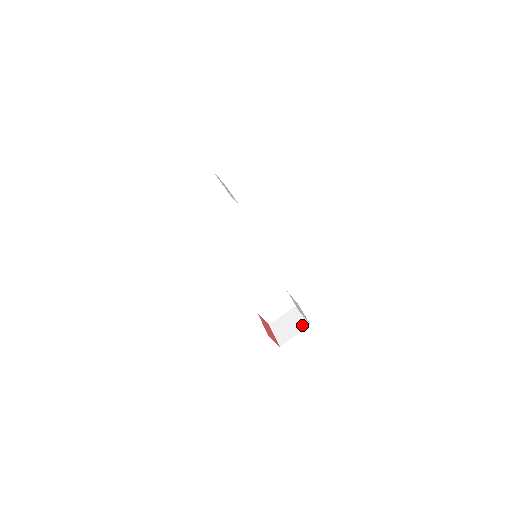
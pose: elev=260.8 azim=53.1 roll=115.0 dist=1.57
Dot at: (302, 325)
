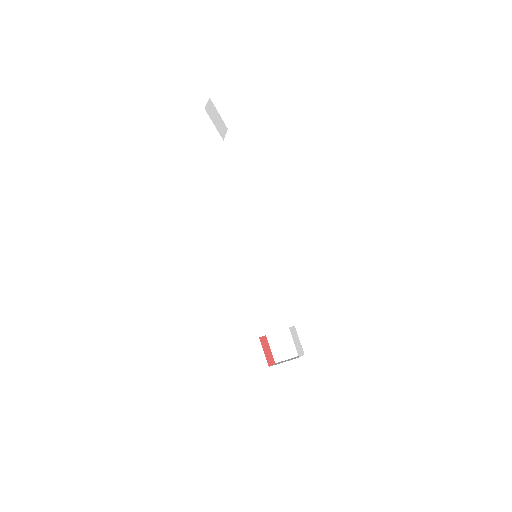
Dot at: occluded
